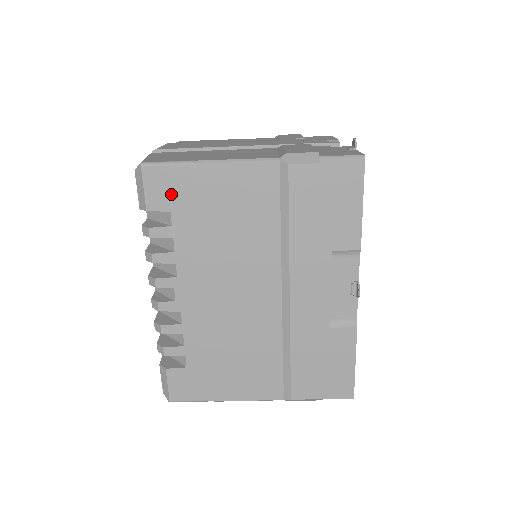
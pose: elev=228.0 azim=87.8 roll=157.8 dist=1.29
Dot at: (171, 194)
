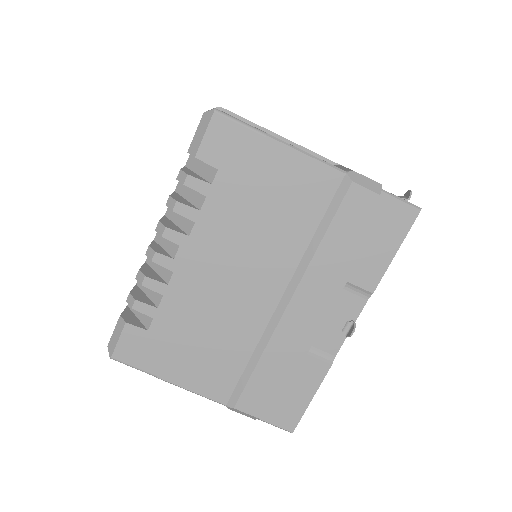
Dot at: (228, 153)
